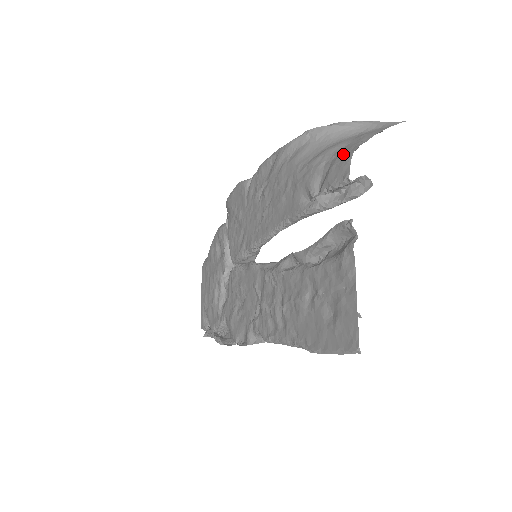
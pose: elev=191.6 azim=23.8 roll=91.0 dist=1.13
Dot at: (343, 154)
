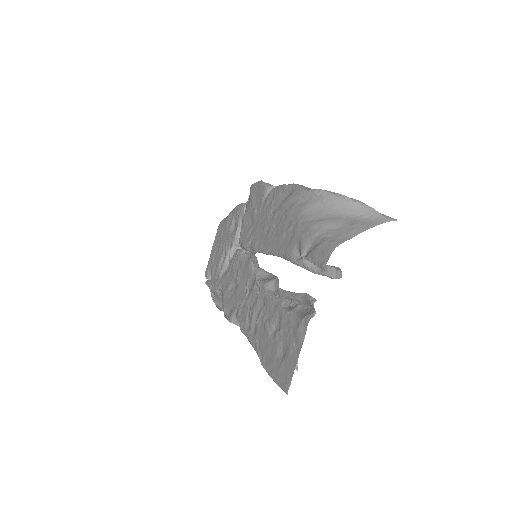
Dot at: (331, 240)
